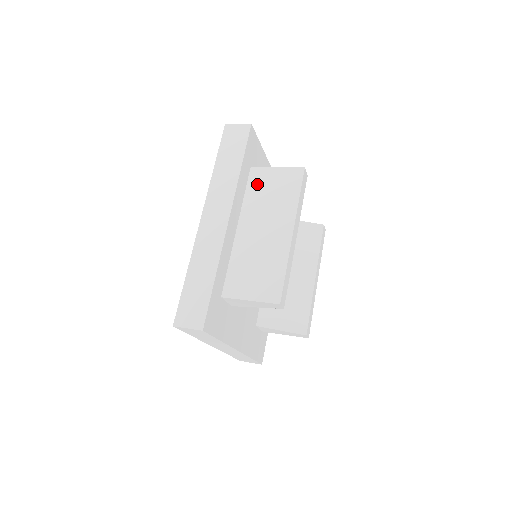
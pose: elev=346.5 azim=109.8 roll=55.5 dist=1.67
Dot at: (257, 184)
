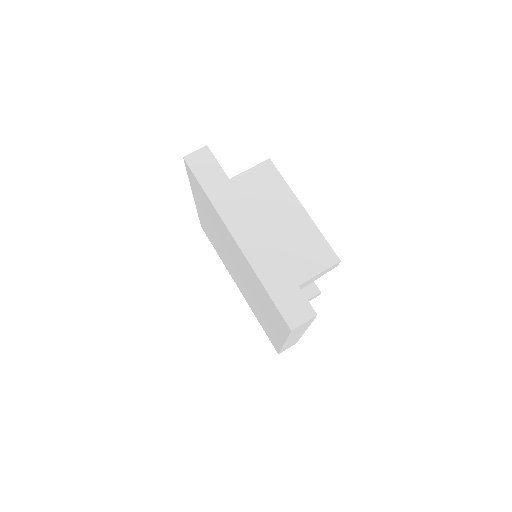
Dot at: (243, 191)
